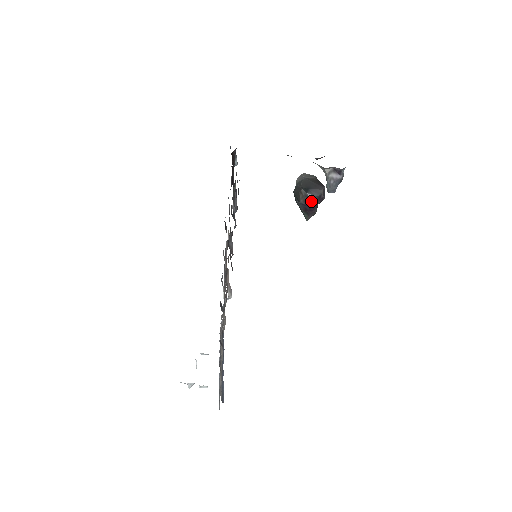
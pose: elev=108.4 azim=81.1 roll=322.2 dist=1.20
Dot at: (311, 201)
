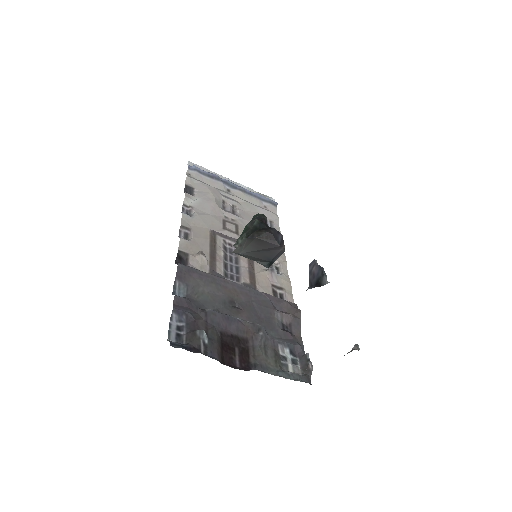
Dot at: occluded
